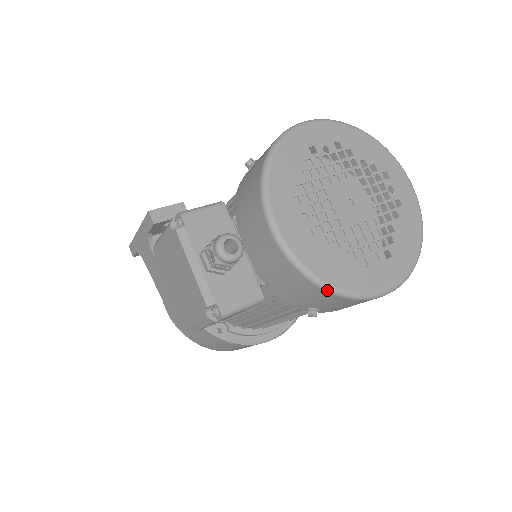
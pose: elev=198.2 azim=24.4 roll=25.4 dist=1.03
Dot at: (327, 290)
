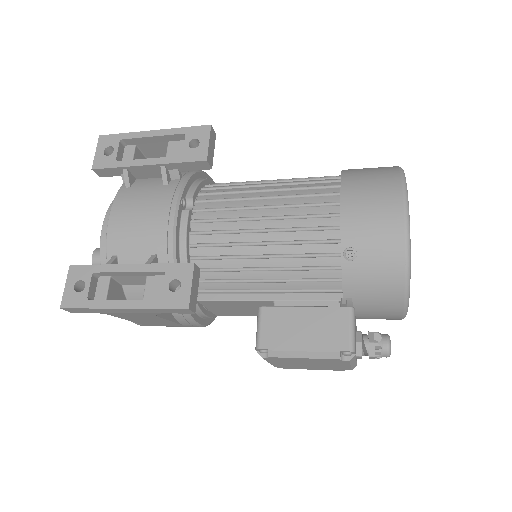
Dot at: occluded
